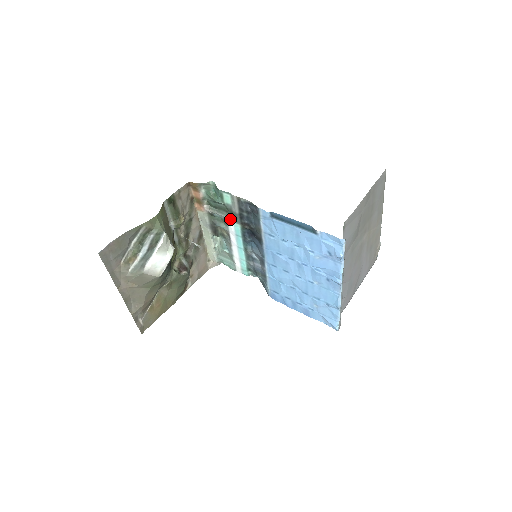
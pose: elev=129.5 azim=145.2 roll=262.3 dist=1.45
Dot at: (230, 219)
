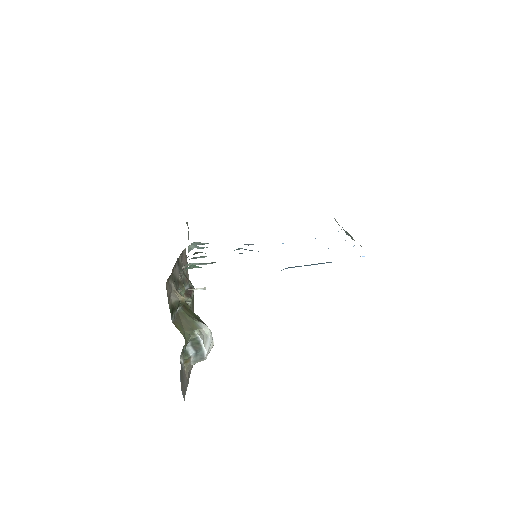
Dot at: occluded
